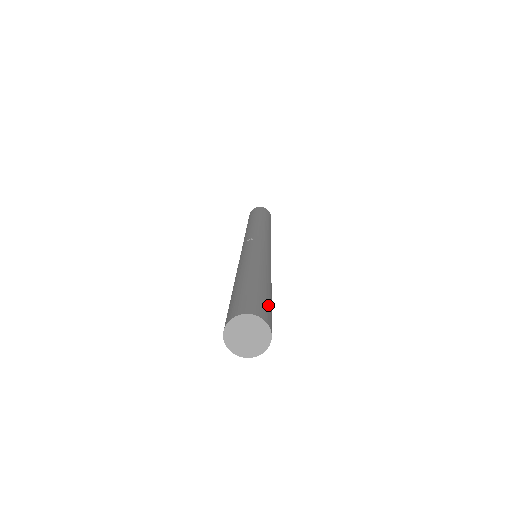
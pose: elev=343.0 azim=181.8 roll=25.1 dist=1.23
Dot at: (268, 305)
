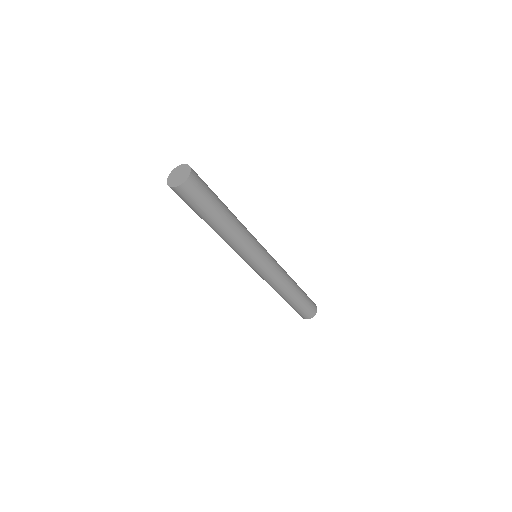
Dot at: occluded
